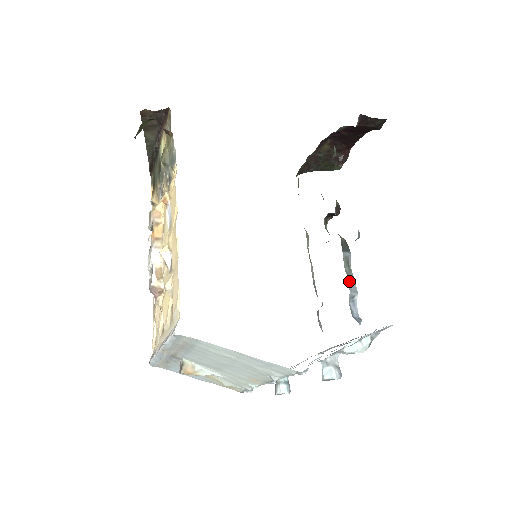
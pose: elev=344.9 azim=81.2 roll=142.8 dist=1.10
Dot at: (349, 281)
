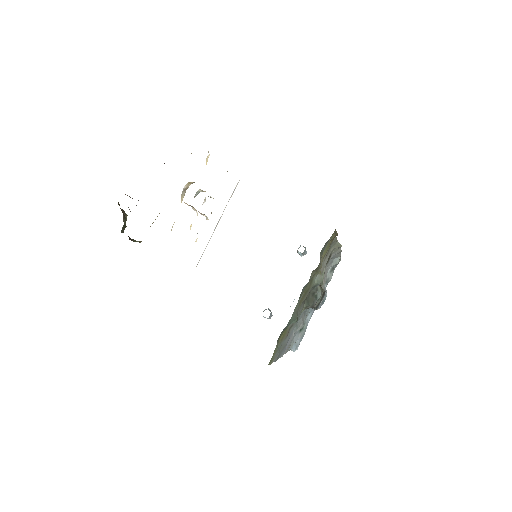
Dot at: occluded
